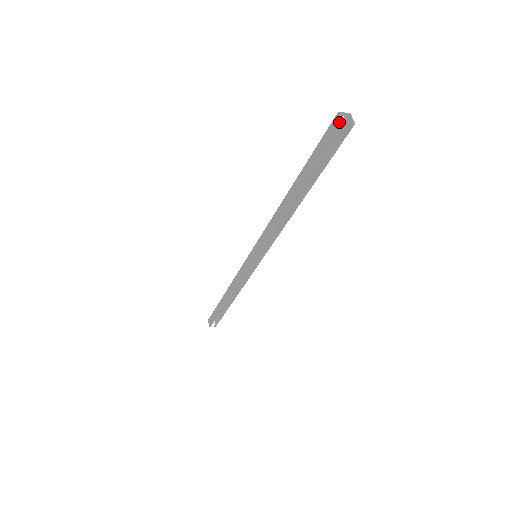
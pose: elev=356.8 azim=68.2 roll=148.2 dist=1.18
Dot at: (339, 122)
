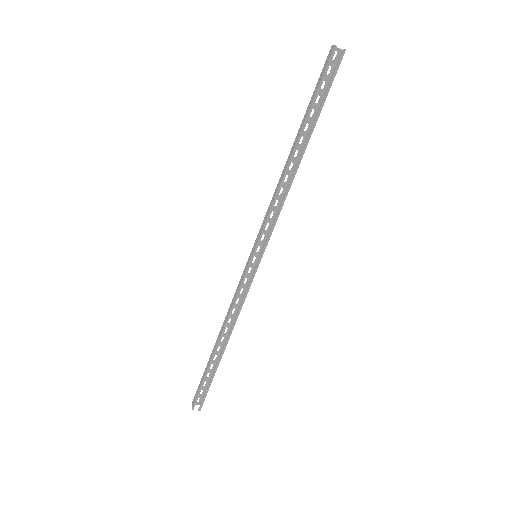
Dot at: (332, 48)
